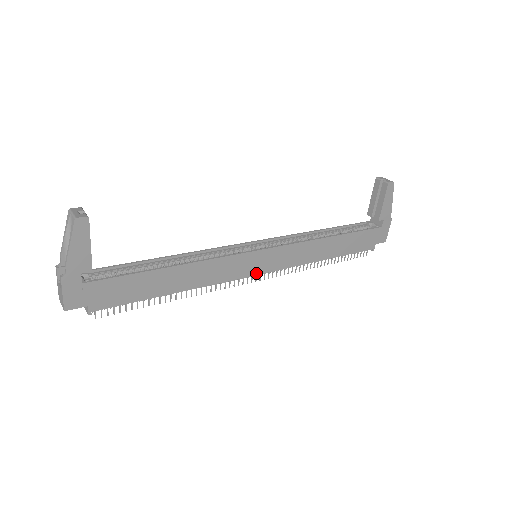
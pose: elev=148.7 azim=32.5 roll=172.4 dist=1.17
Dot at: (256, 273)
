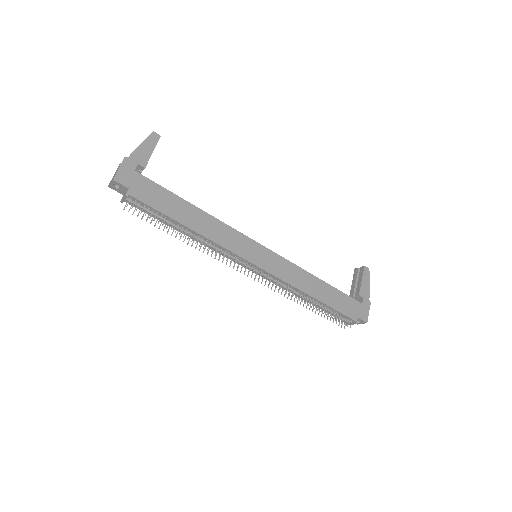
Dot at: (254, 263)
